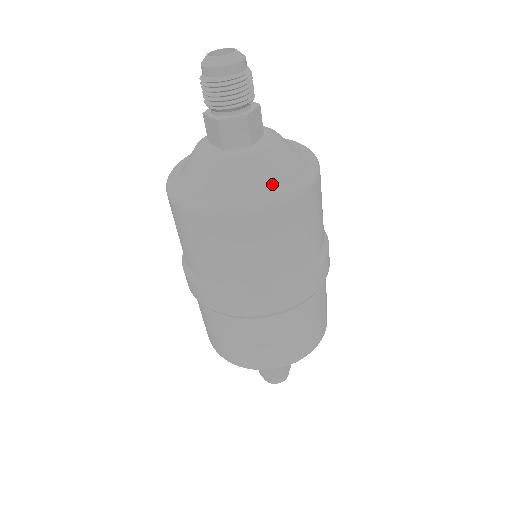
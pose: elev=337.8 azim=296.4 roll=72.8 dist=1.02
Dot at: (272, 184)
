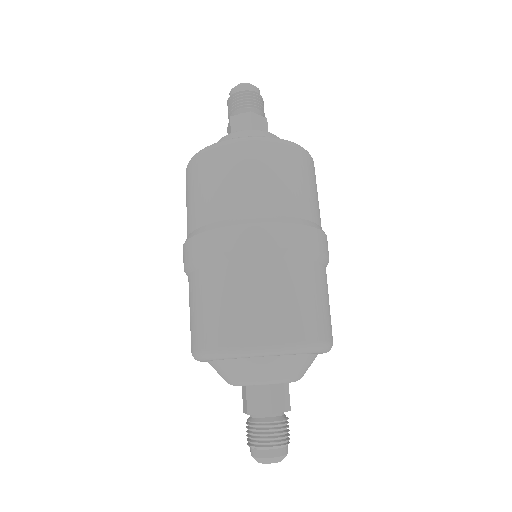
Dot at: occluded
